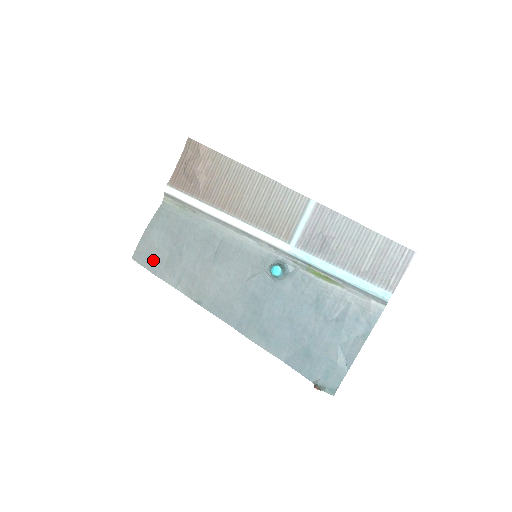
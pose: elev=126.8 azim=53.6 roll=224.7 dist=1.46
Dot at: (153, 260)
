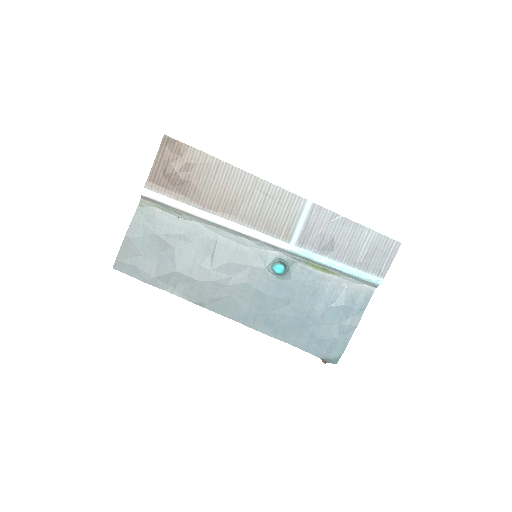
Dot at: (141, 268)
